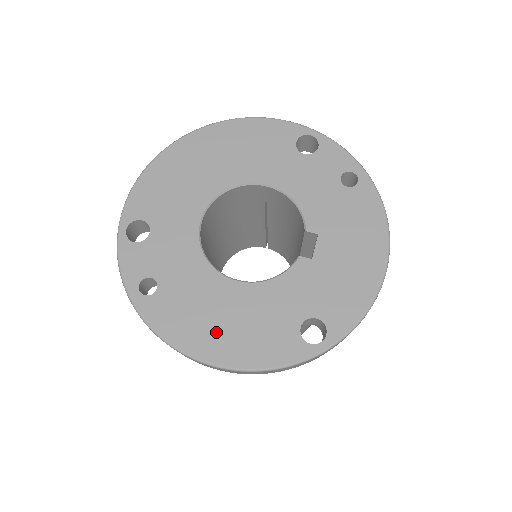
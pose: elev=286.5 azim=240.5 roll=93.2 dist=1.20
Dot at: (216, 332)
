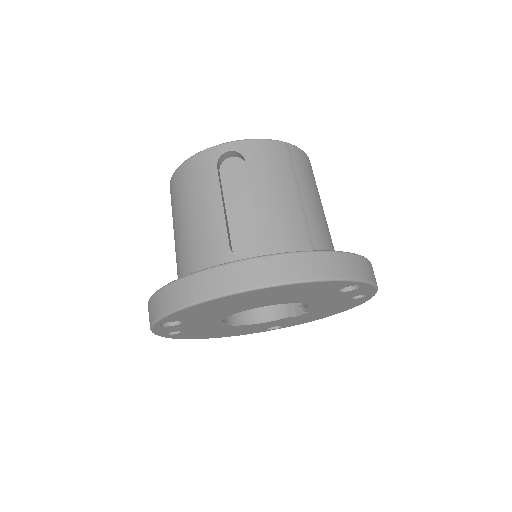
Dot at: occluded
